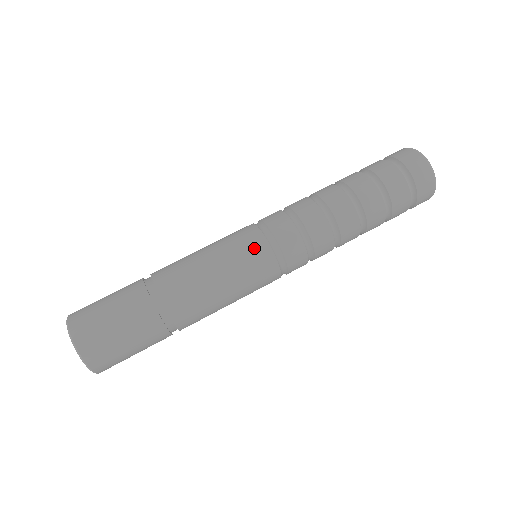
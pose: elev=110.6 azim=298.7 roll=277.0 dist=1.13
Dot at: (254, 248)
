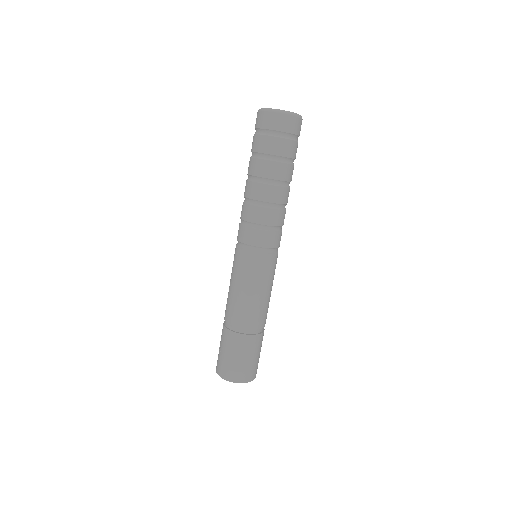
Dot at: (262, 264)
